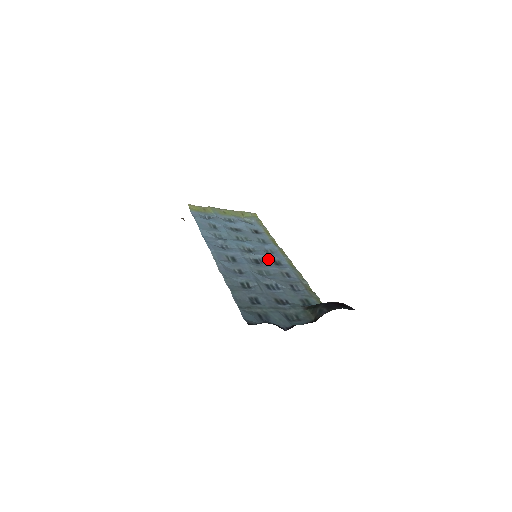
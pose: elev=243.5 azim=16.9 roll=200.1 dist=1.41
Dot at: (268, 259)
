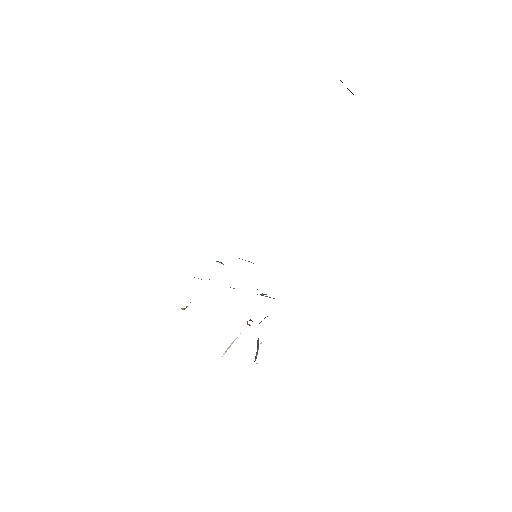
Dot at: occluded
